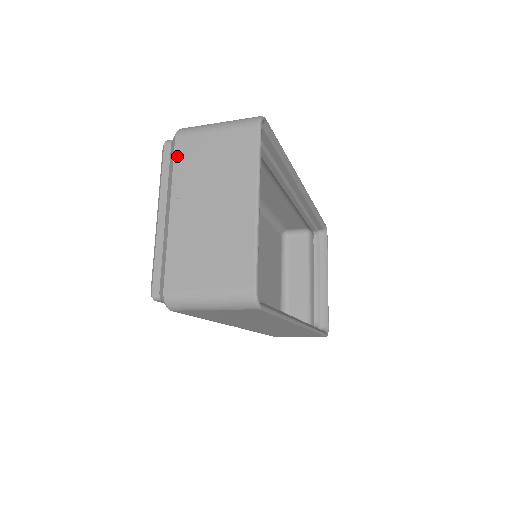
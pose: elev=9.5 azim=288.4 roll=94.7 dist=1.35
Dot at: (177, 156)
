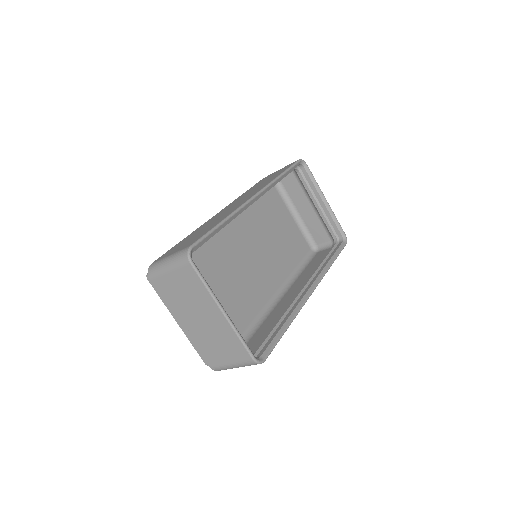
Dot at: (160, 292)
